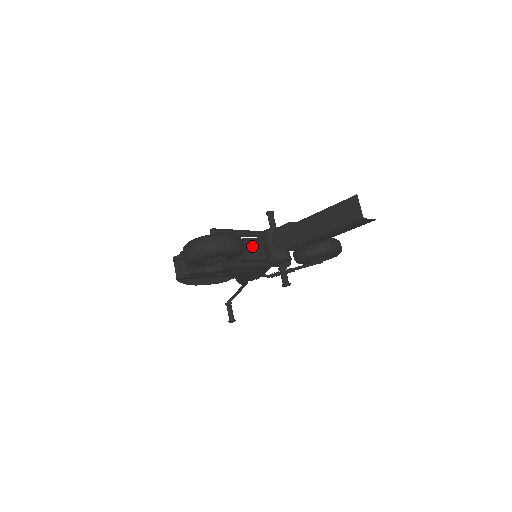
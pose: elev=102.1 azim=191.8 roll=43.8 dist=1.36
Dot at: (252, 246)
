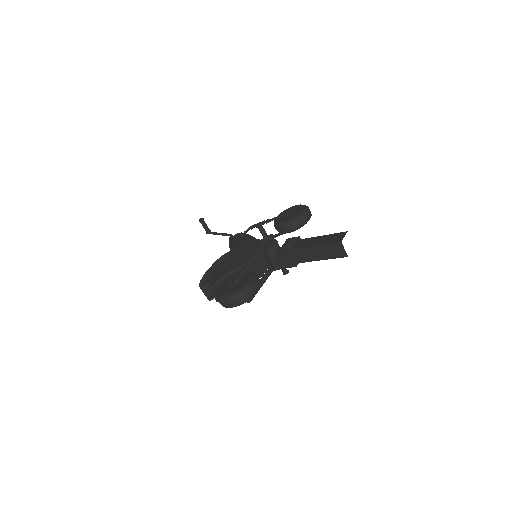
Dot at: (259, 265)
